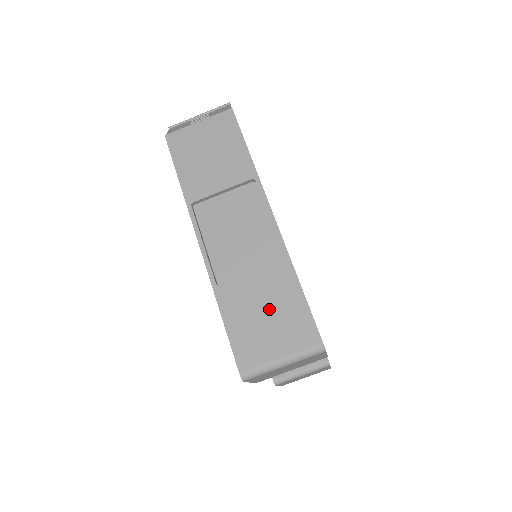
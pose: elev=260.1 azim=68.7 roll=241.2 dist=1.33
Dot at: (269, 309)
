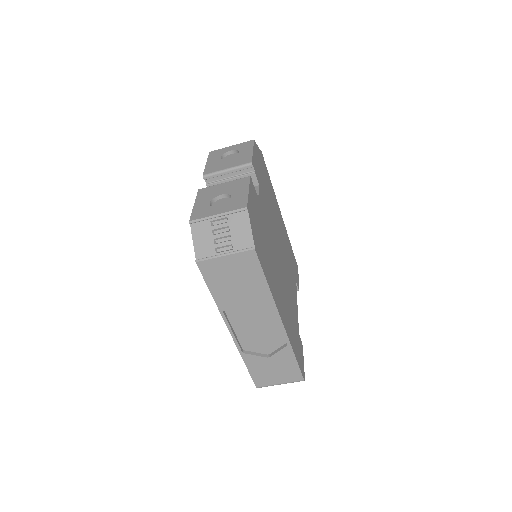
Dot at: (275, 366)
